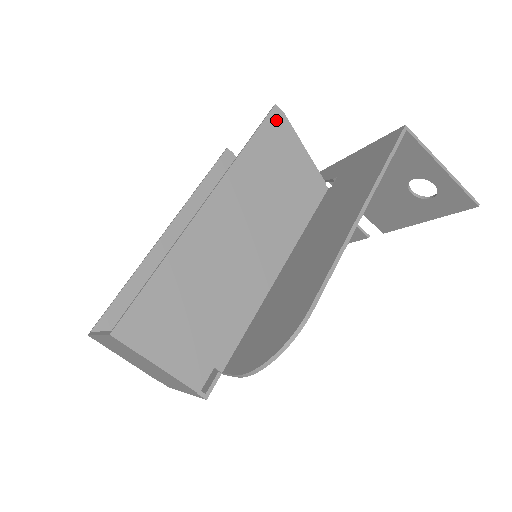
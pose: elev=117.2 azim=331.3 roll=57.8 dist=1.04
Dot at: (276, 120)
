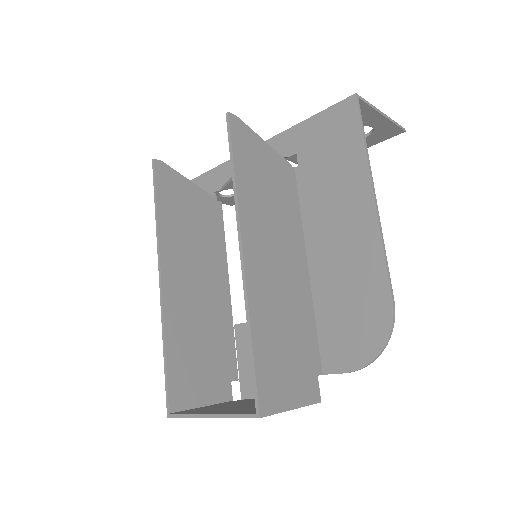
Dot at: (237, 129)
